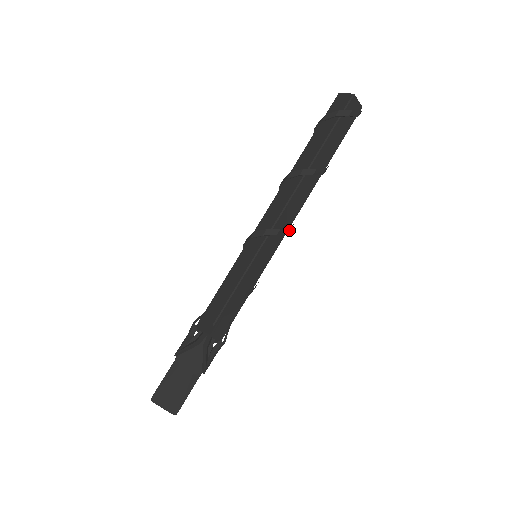
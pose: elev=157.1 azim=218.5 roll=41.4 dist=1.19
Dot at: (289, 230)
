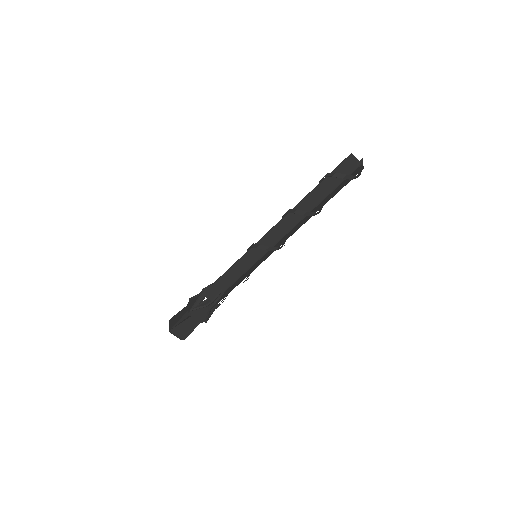
Dot at: (283, 244)
